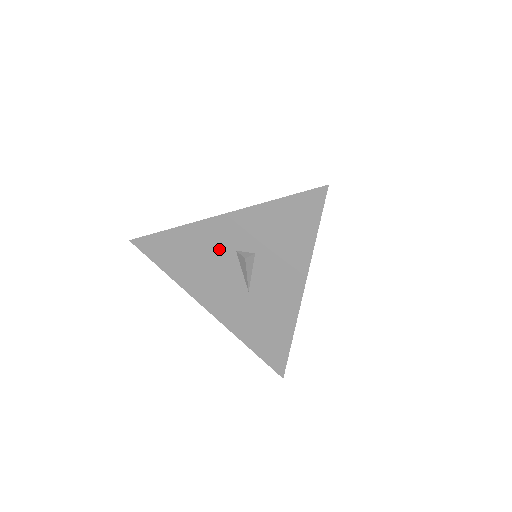
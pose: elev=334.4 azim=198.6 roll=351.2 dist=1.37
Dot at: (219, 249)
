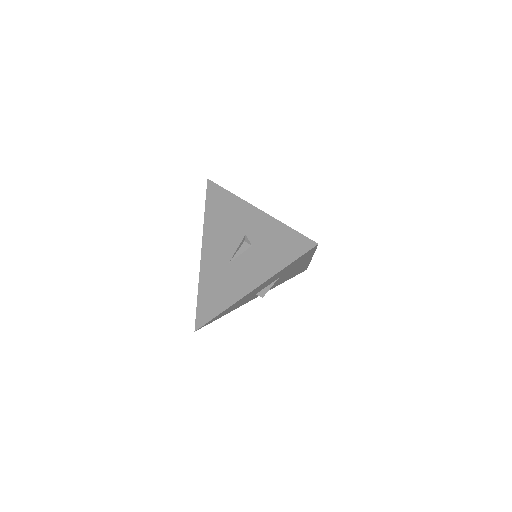
Dot at: (239, 226)
